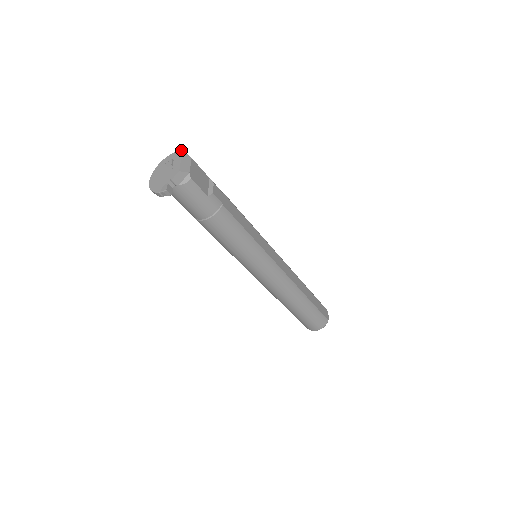
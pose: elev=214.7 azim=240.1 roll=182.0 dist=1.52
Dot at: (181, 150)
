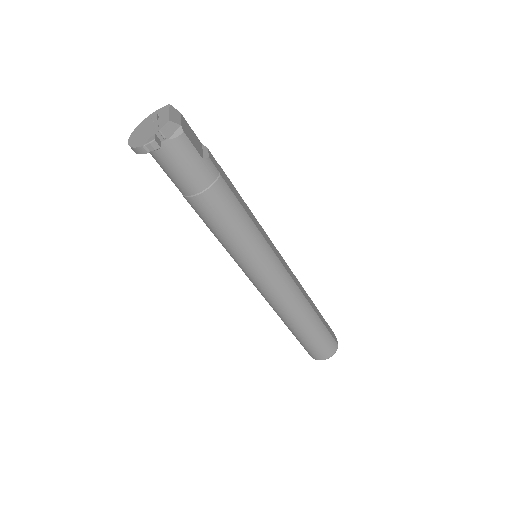
Dot at: occluded
